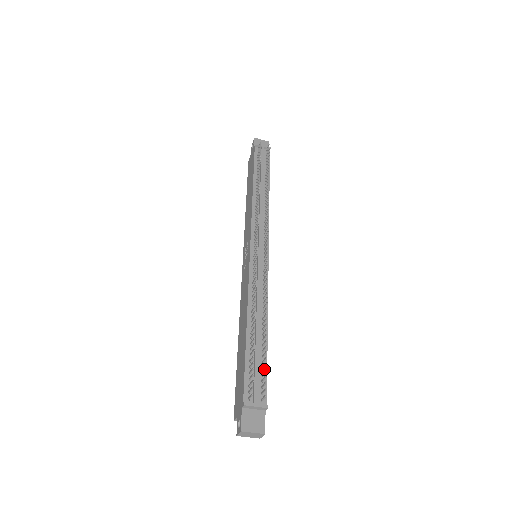
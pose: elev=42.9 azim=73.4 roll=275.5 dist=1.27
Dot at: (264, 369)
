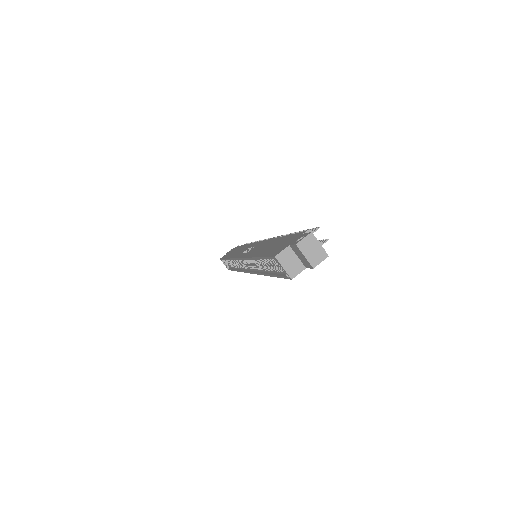
Dot at: occluded
